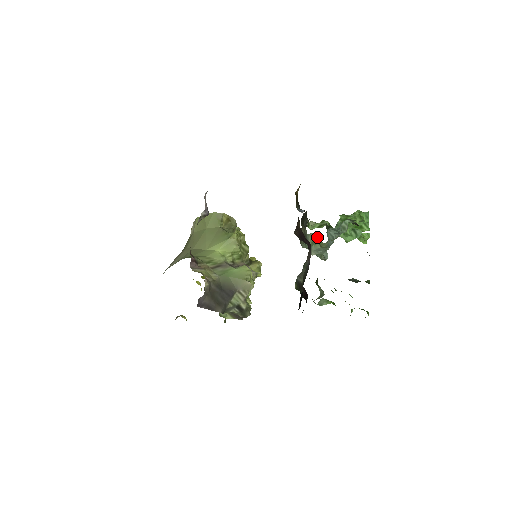
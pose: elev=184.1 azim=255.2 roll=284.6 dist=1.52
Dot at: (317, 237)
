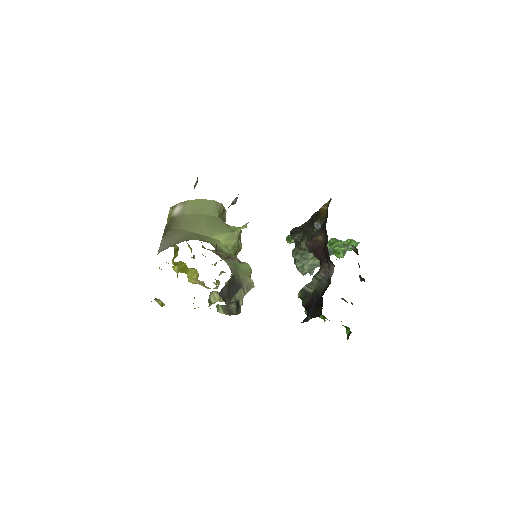
Dot at: occluded
